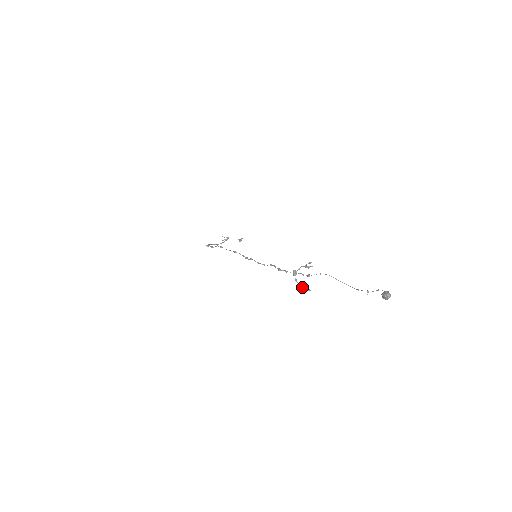
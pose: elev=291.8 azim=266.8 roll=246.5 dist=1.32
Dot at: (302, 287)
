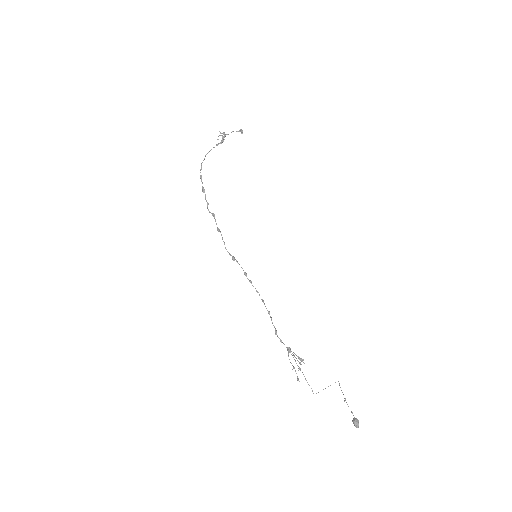
Dot at: (293, 368)
